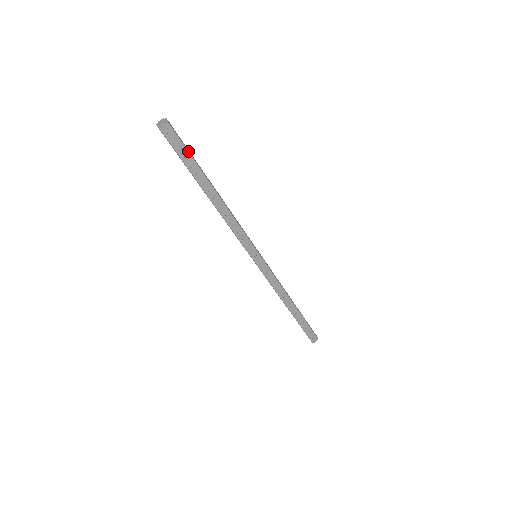
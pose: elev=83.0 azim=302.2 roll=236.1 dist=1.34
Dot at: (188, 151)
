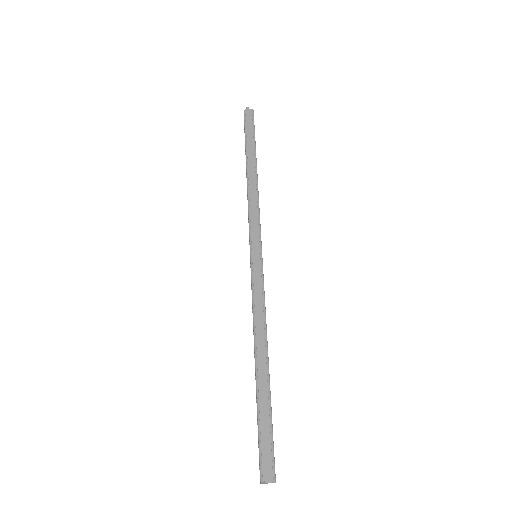
Dot at: (272, 432)
